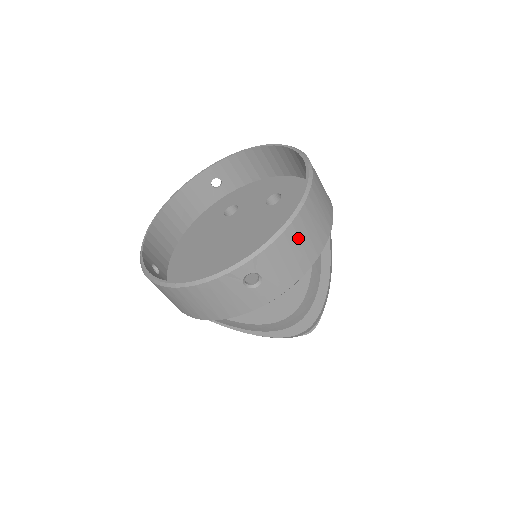
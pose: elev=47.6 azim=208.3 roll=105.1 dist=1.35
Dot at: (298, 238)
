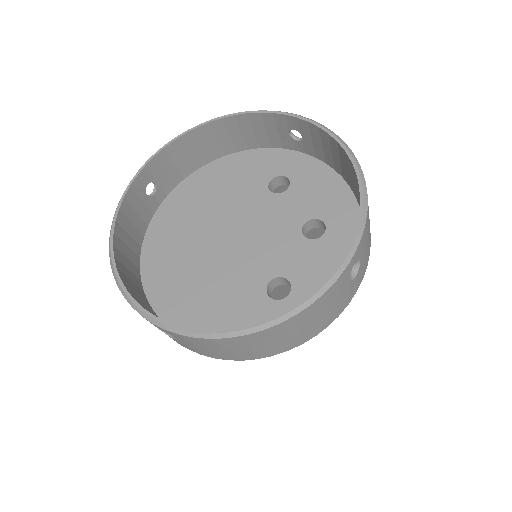
Dot at: (233, 346)
